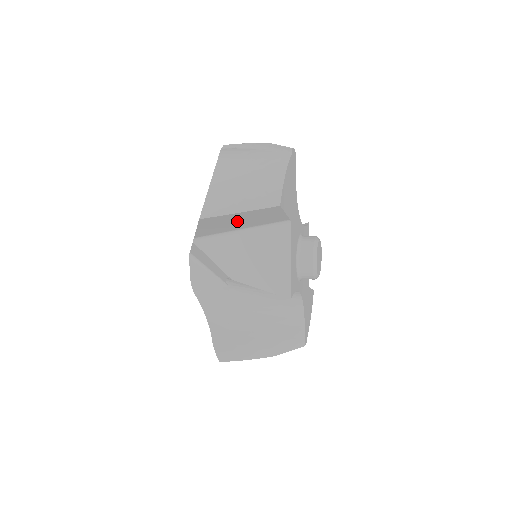
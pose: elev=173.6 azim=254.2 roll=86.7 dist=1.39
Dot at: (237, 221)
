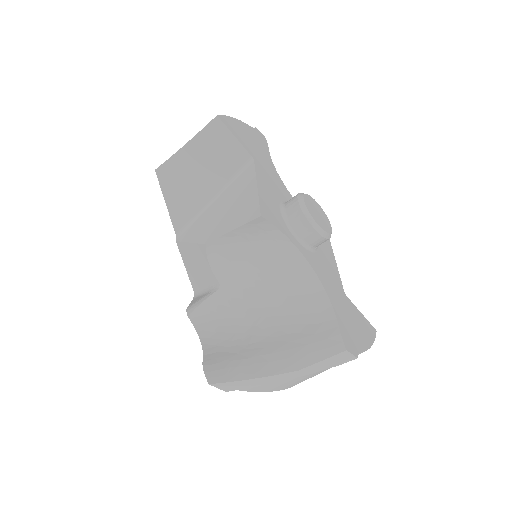
Dot at: (197, 171)
